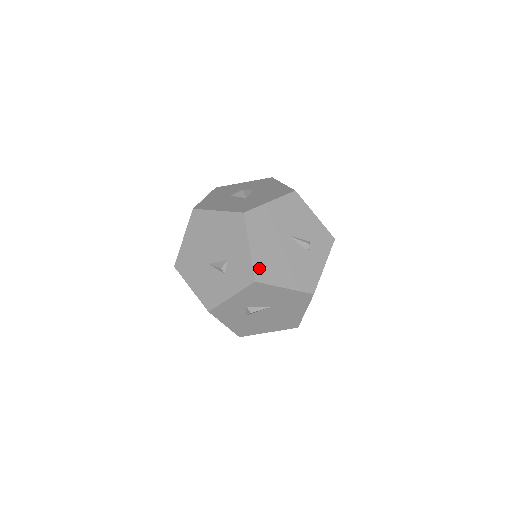
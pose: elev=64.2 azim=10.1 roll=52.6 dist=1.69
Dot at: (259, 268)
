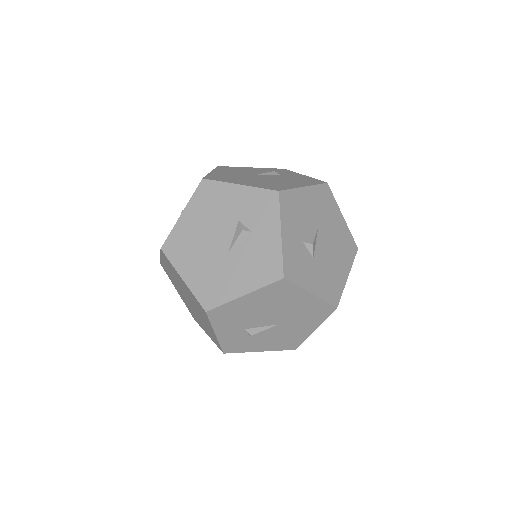
Dot at: (267, 187)
